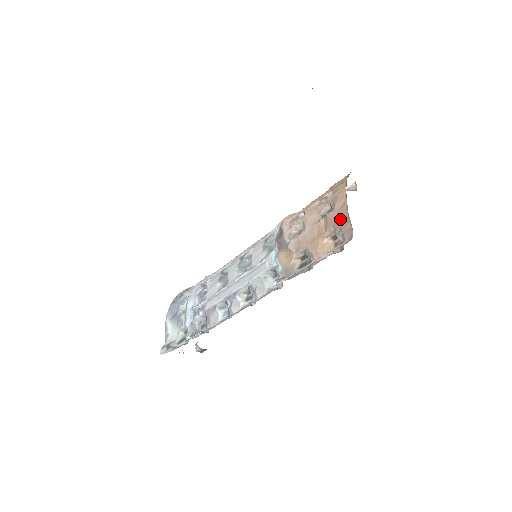
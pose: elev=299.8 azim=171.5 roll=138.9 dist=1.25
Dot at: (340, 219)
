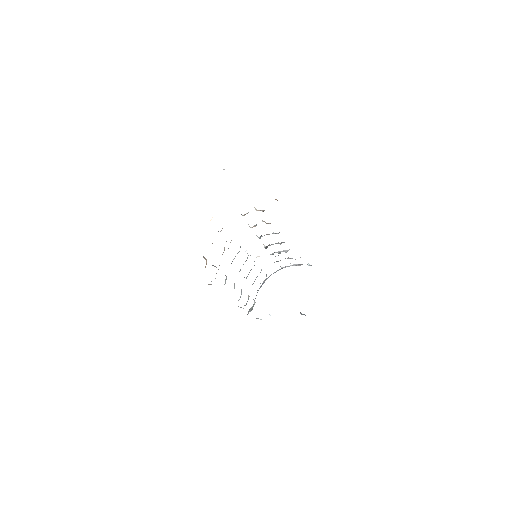
Dot at: occluded
